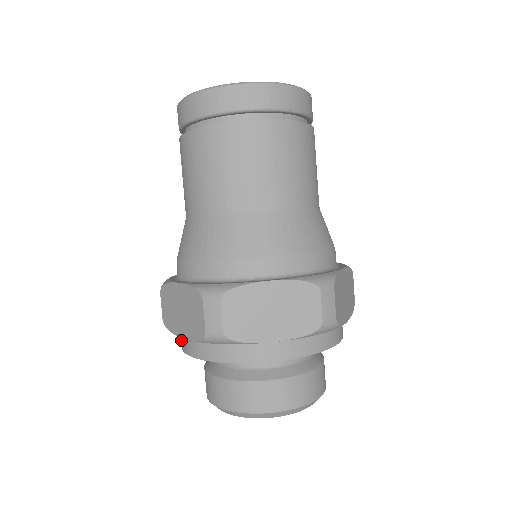
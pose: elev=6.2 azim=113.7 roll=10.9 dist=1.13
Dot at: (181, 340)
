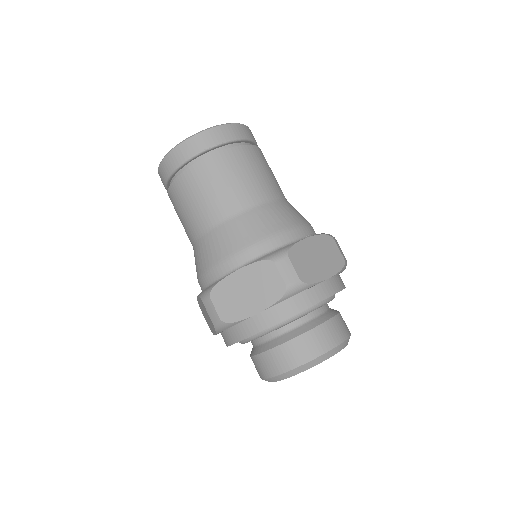
Dot at: occluded
